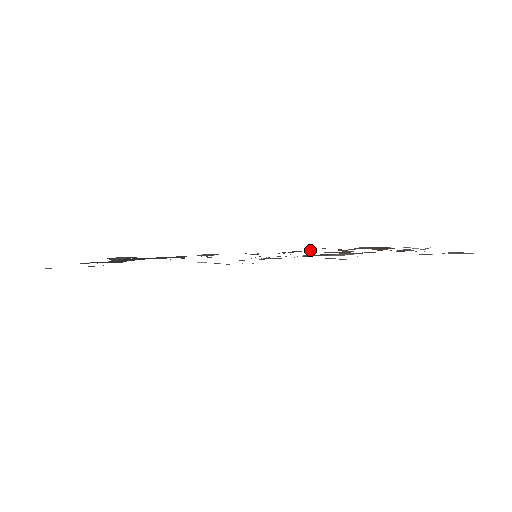
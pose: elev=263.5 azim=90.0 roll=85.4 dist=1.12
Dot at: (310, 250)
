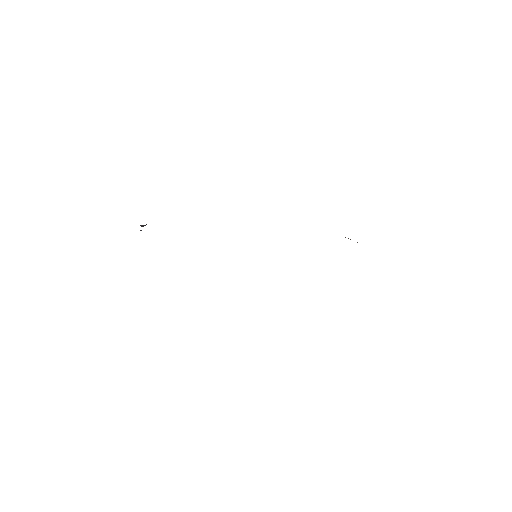
Dot at: occluded
